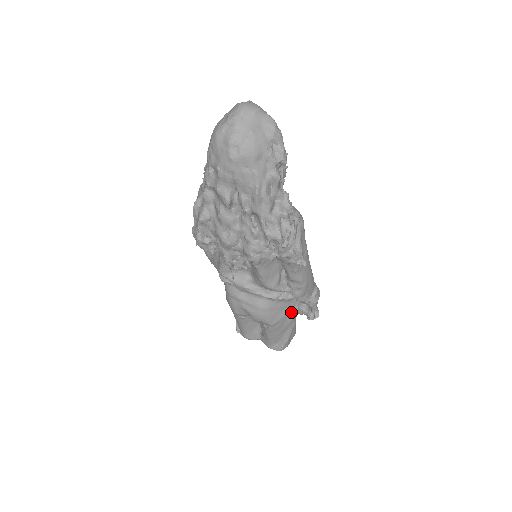
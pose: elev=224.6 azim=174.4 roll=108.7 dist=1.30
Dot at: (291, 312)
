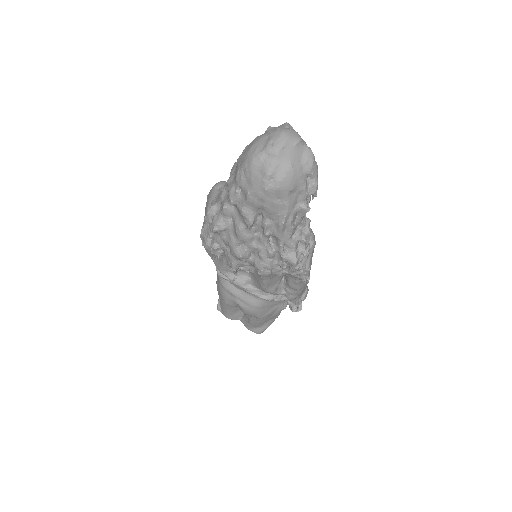
Dot at: (280, 308)
